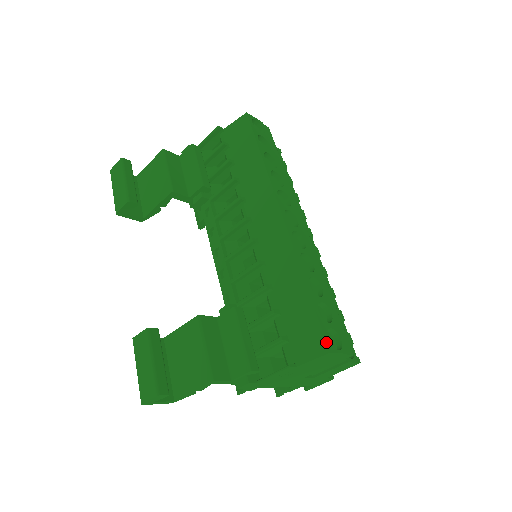
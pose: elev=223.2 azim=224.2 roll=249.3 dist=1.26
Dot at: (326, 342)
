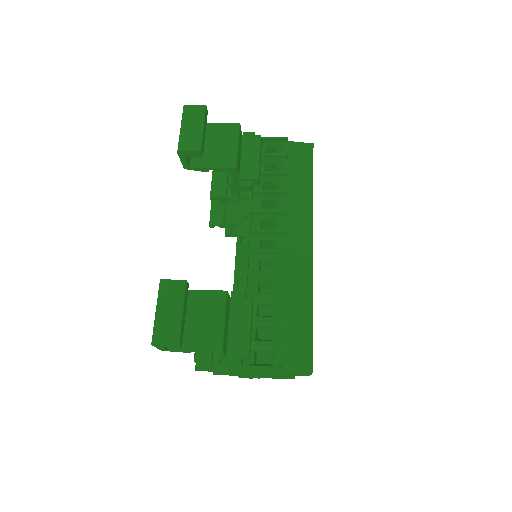
Dot at: occluded
